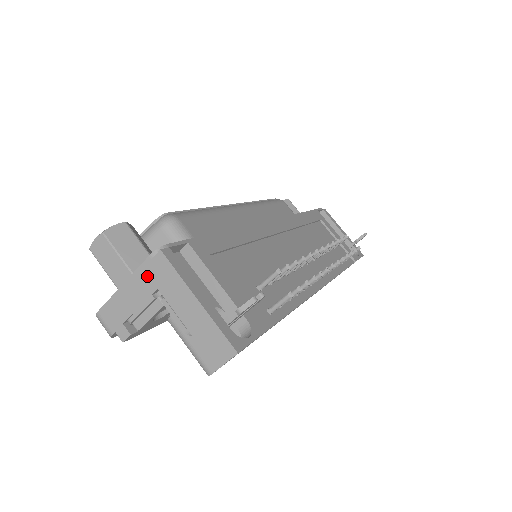
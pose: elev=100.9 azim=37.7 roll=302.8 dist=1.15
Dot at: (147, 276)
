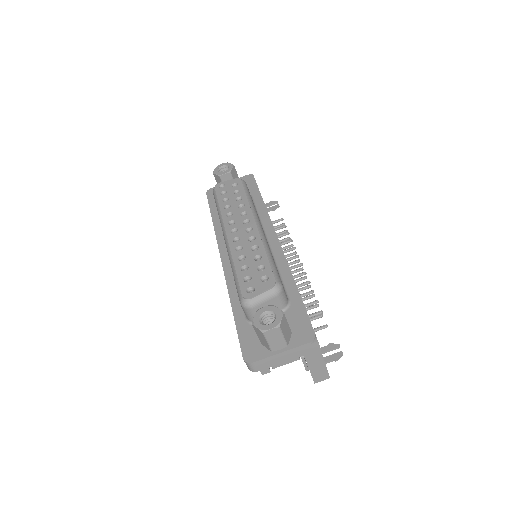
Dot at: (301, 350)
